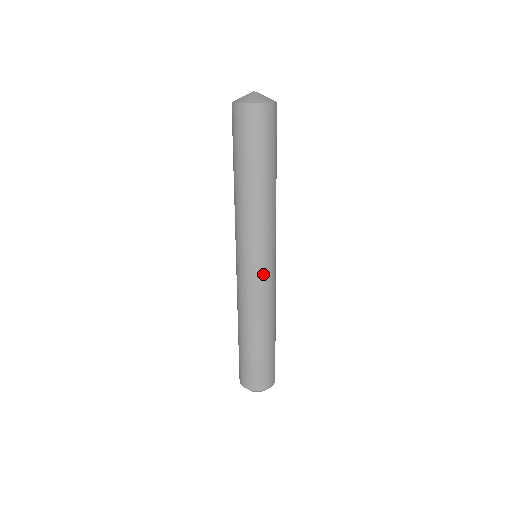
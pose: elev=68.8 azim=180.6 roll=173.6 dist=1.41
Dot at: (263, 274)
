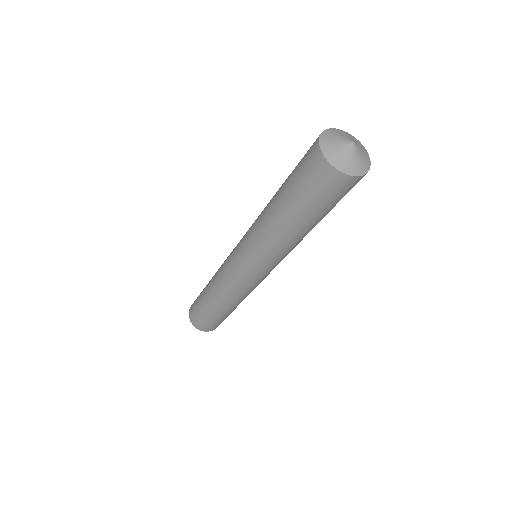
Dot at: (261, 280)
